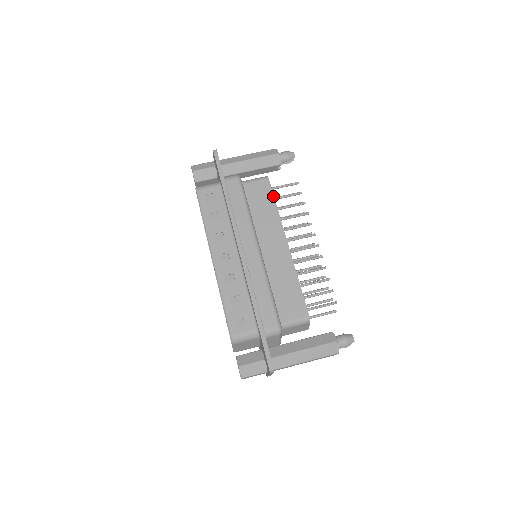
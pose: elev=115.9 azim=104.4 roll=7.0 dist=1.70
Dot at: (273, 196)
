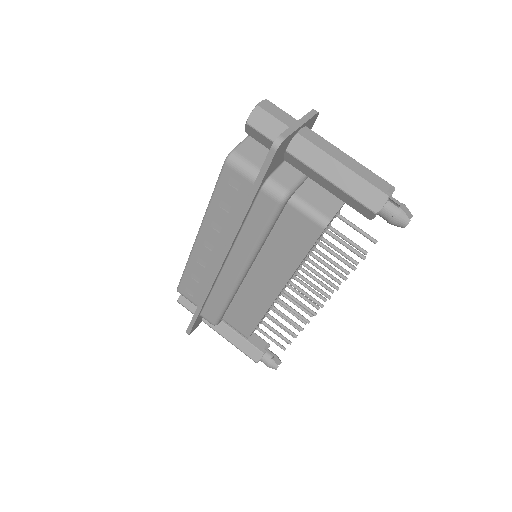
Dot at: (309, 249)
